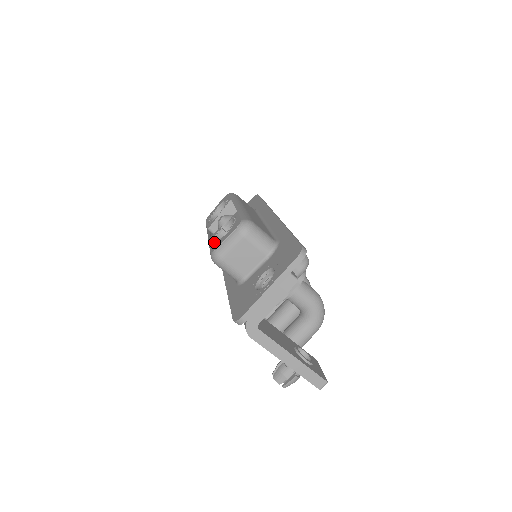
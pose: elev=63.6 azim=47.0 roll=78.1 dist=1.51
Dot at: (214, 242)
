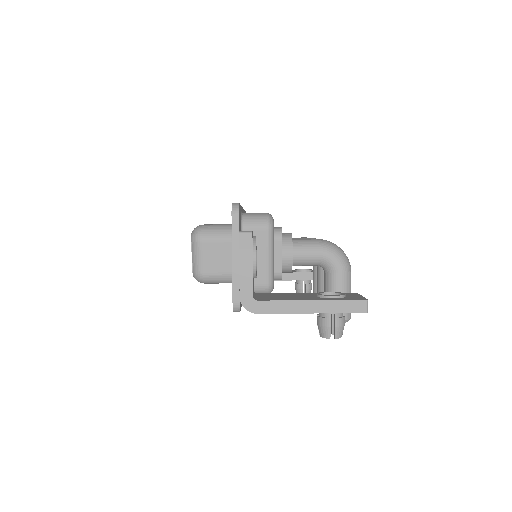
Dot at: occluded
